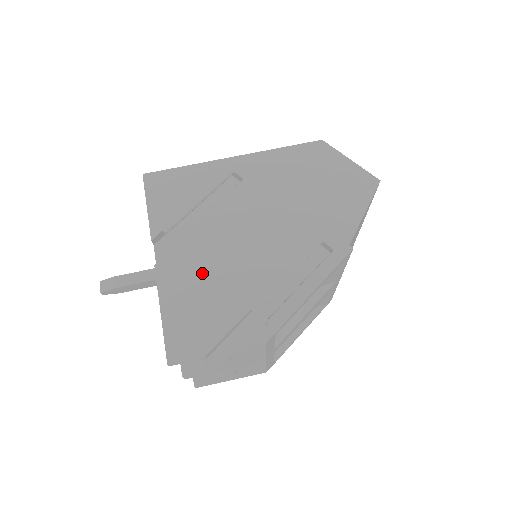
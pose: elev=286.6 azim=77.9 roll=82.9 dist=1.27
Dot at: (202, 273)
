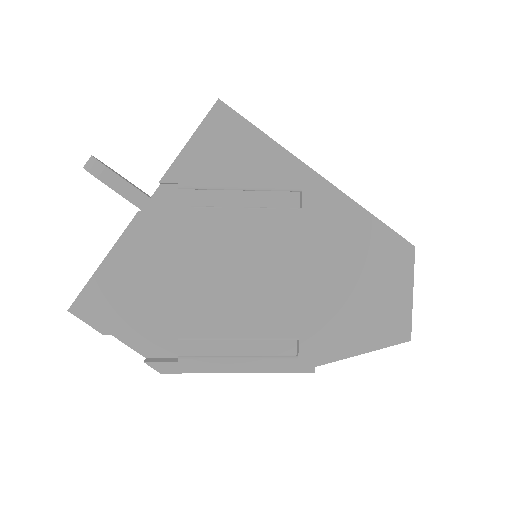
Dot at: (171, 262)
